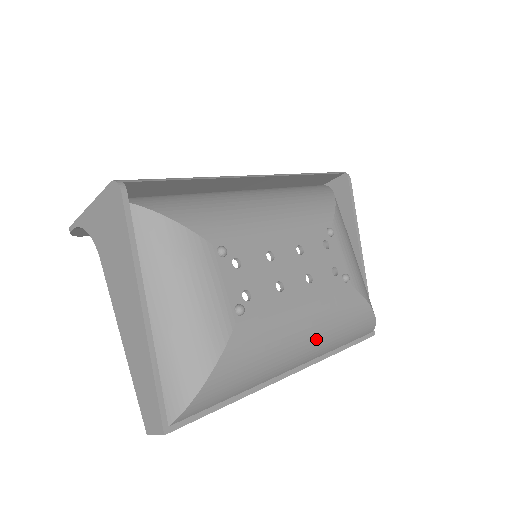
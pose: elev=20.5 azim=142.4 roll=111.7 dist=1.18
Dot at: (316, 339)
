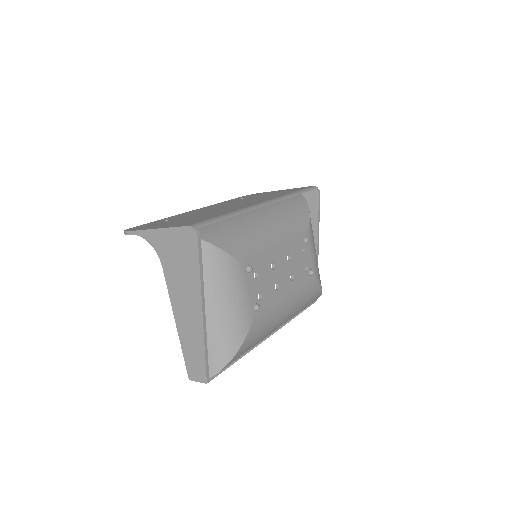
Dot at: (290, 315)
